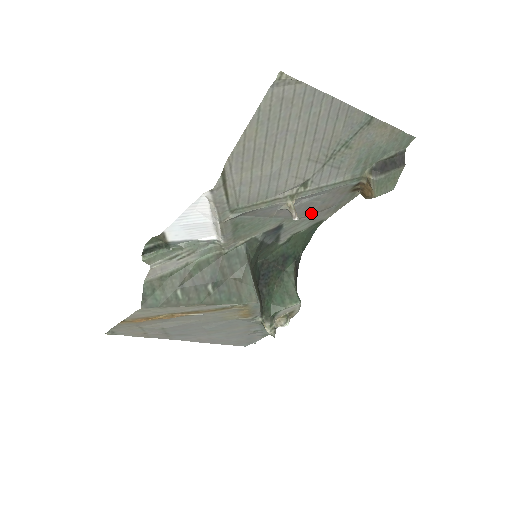
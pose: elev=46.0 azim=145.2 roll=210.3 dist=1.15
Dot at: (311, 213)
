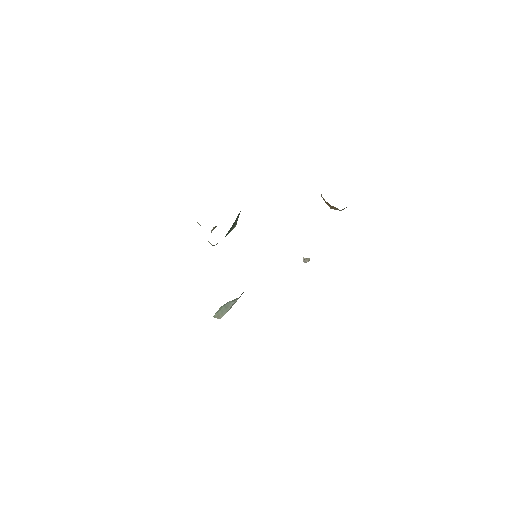
Dot at: occluded
